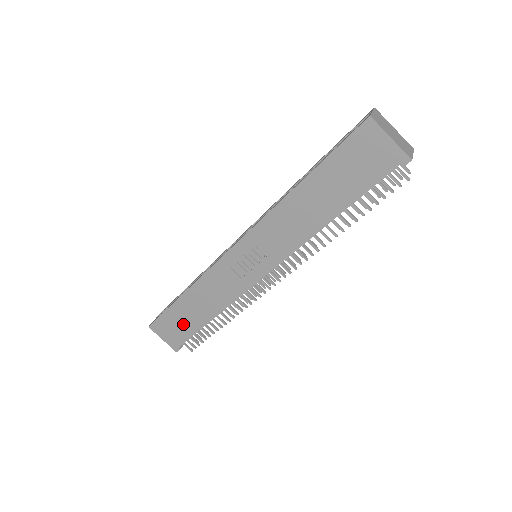
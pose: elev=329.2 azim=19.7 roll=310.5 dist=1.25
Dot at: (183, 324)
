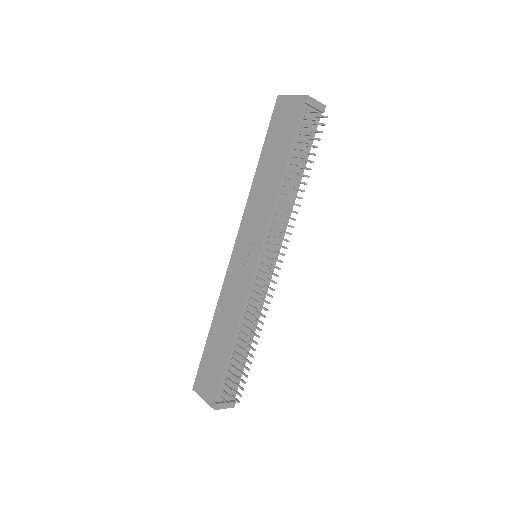
Dot at: (215, 364)
